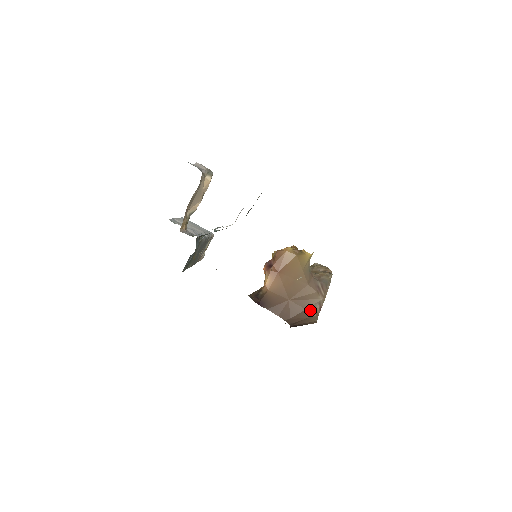
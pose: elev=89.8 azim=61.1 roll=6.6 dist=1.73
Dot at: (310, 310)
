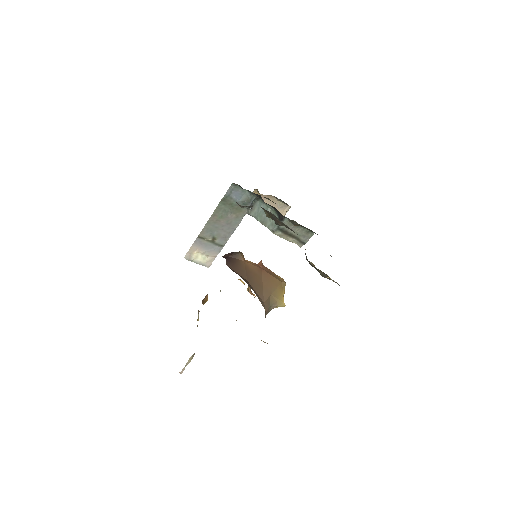
Dot at: occluded
